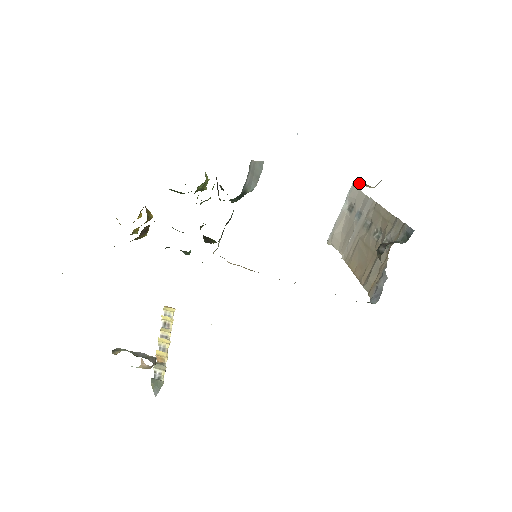
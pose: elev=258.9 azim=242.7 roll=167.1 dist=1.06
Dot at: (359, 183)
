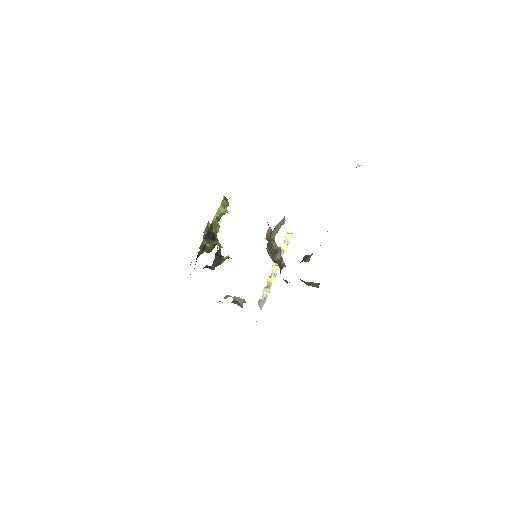
Dot at: occluded
